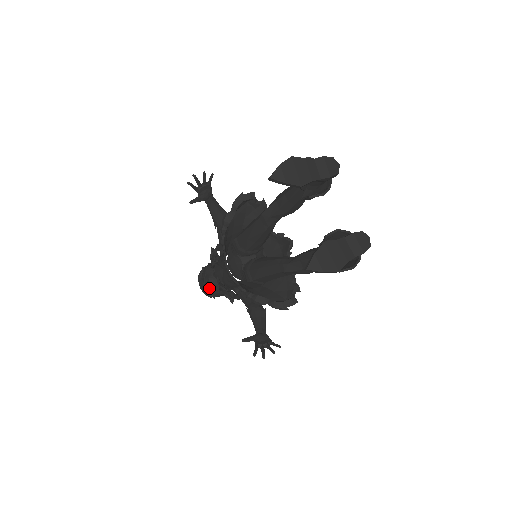
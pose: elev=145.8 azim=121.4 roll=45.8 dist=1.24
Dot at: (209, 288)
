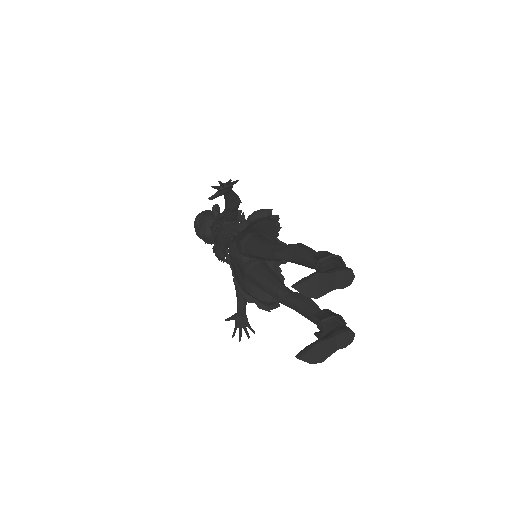
Dot at: (204, 238)
